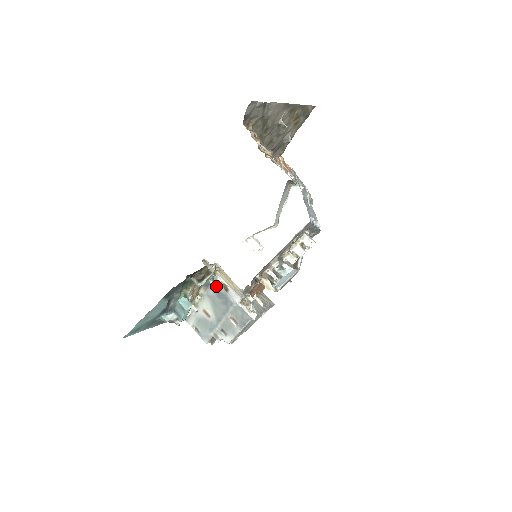
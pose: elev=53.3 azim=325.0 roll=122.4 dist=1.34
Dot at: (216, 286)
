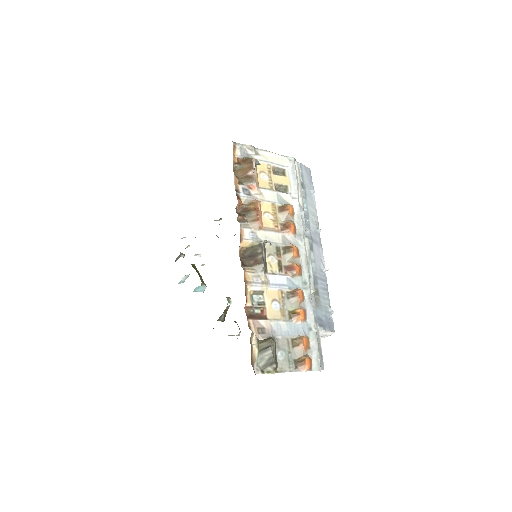
Dot at: occluded
